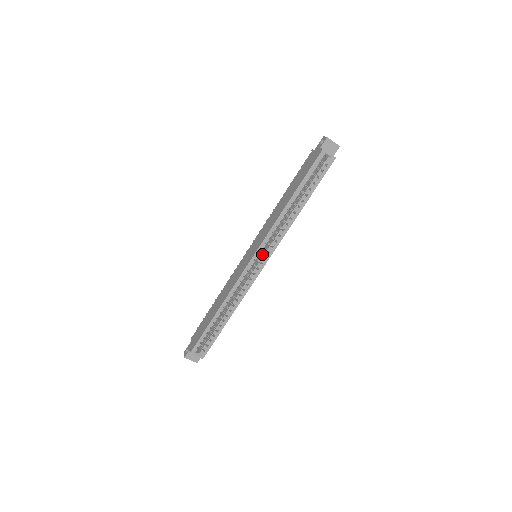
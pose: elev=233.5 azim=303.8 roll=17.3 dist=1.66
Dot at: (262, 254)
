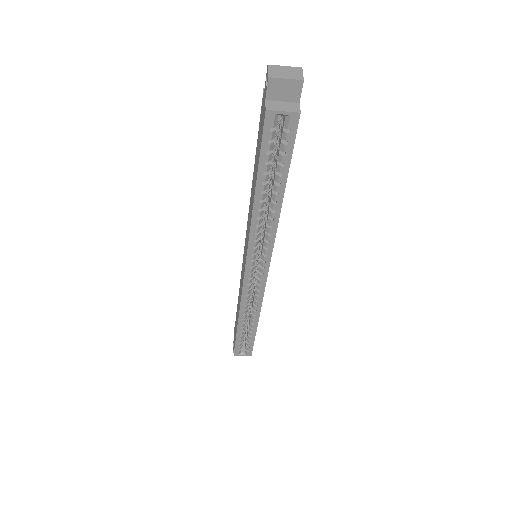
Dot at: (258, 261)
